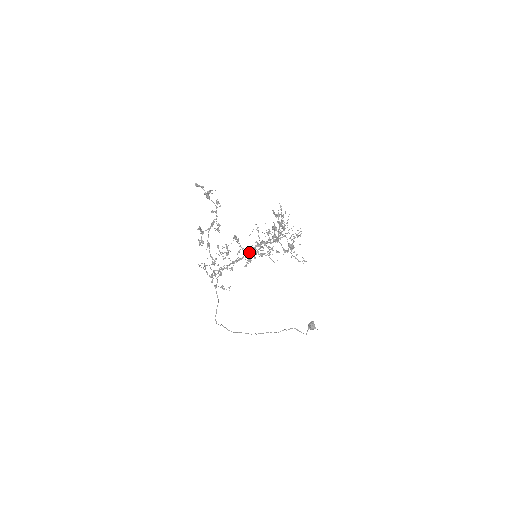
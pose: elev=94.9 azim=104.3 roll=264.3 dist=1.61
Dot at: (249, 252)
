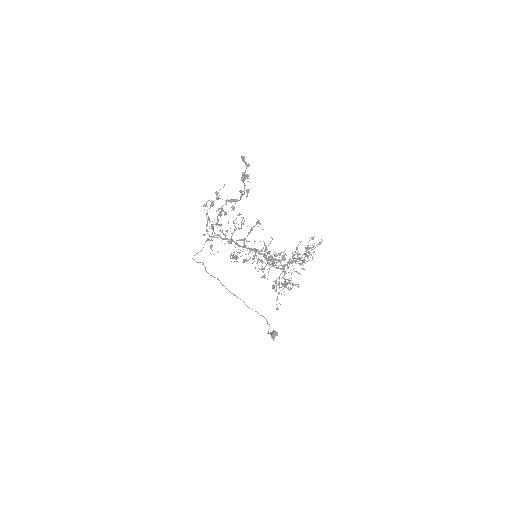
Dot at: occluded
